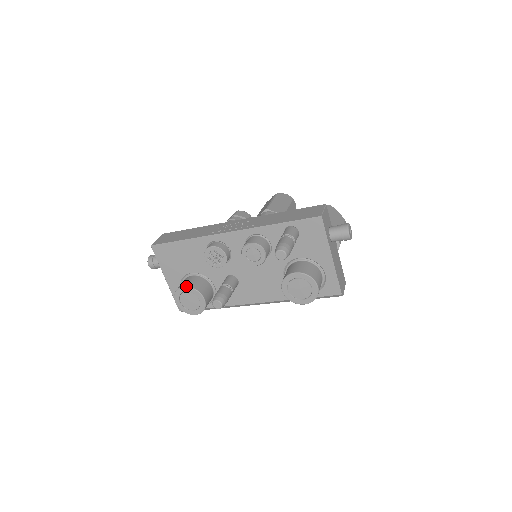
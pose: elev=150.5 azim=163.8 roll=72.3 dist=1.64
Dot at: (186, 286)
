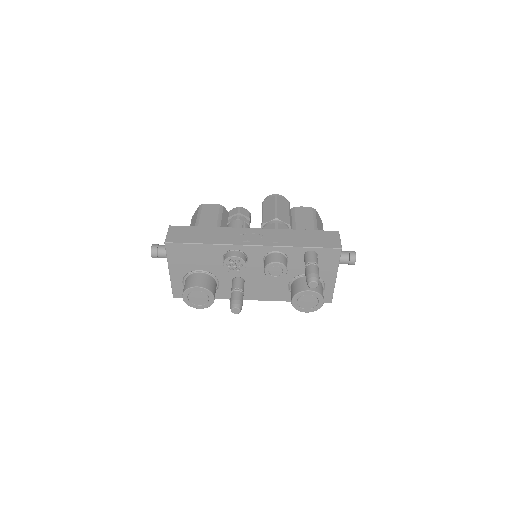
Dot at: (200, 286)
